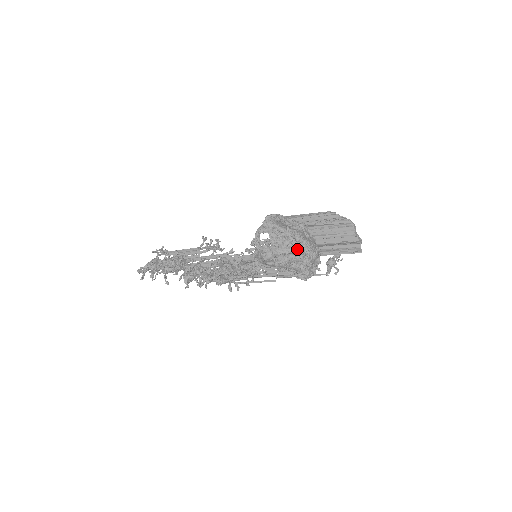
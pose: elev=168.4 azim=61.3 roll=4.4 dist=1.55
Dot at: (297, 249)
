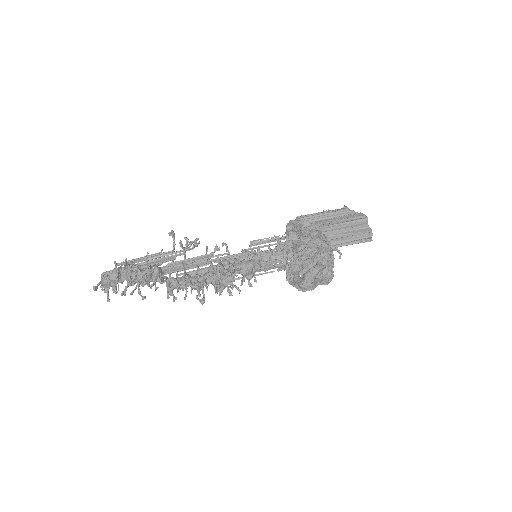
Dot at: (318, 256)
